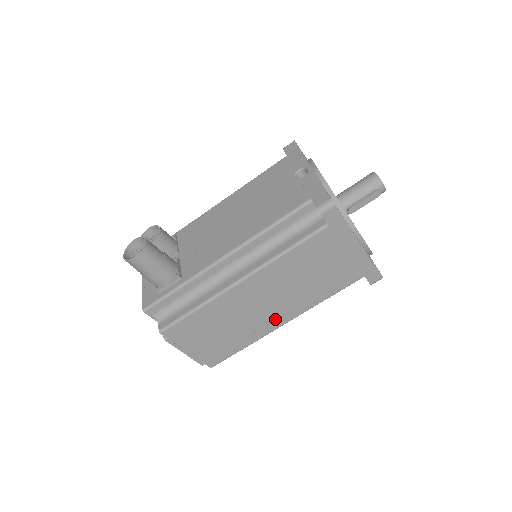
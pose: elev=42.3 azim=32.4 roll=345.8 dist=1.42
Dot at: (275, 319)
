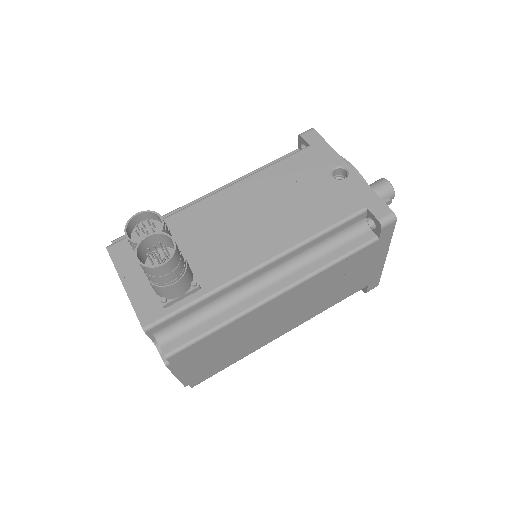
Dot at: (280, 330)
